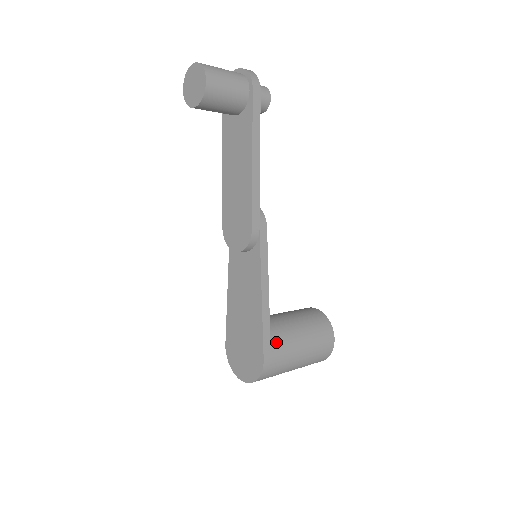
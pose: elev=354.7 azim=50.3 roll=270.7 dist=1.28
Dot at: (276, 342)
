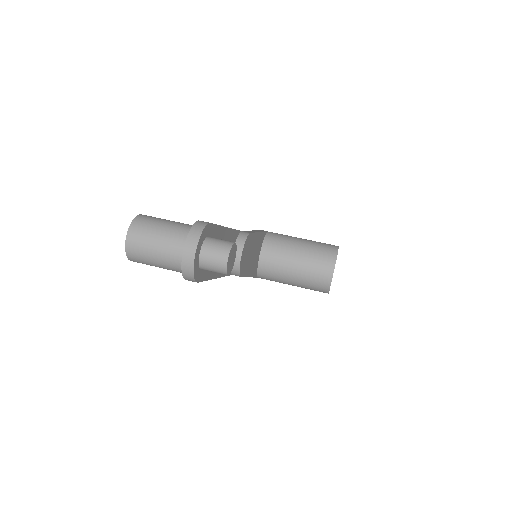
Dot at: (264, 277)
